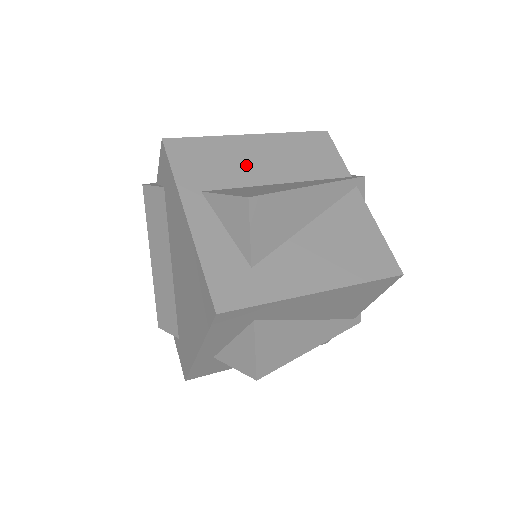
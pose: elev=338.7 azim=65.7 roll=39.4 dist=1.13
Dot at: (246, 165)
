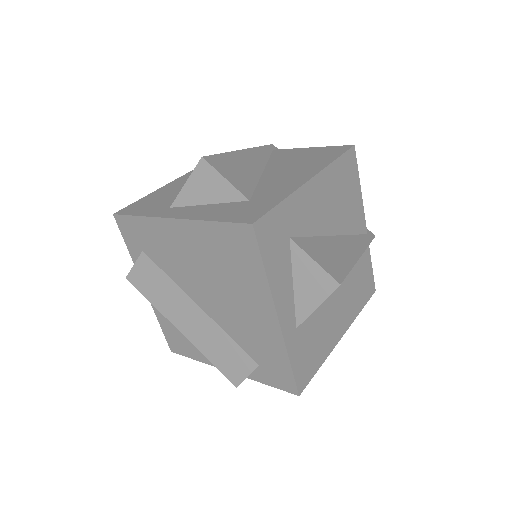
Dot at: occluded
